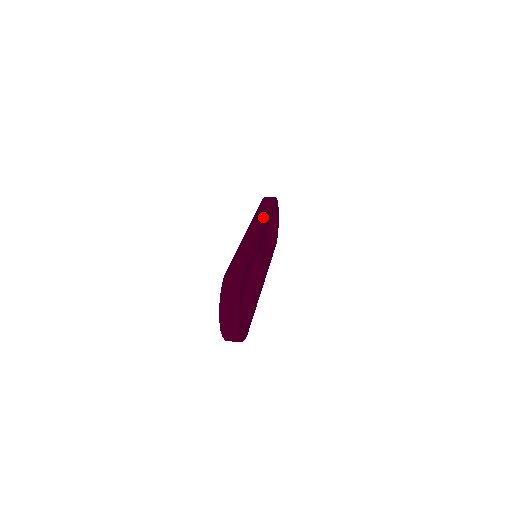
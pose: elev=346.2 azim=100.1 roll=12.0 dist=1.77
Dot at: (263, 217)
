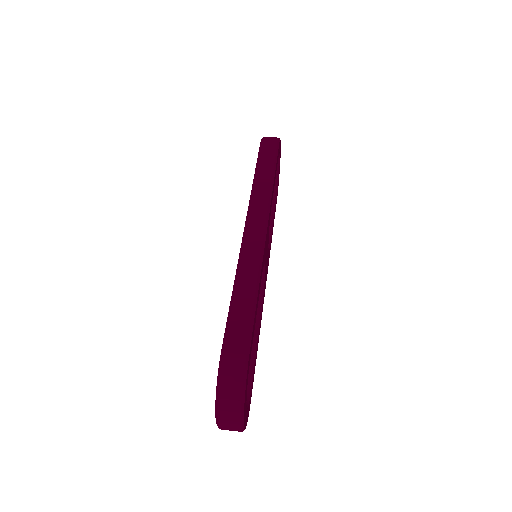
Dot at: (265, 197)
